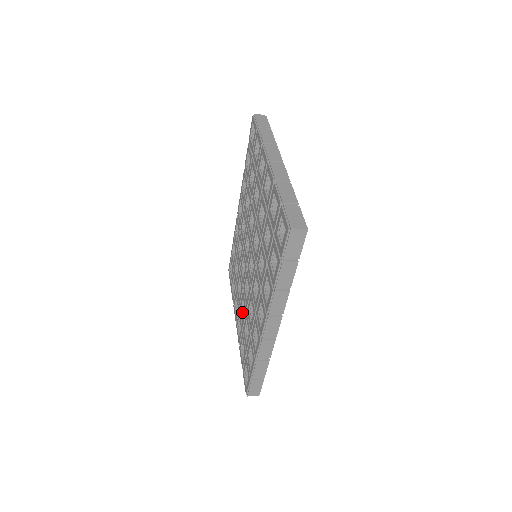
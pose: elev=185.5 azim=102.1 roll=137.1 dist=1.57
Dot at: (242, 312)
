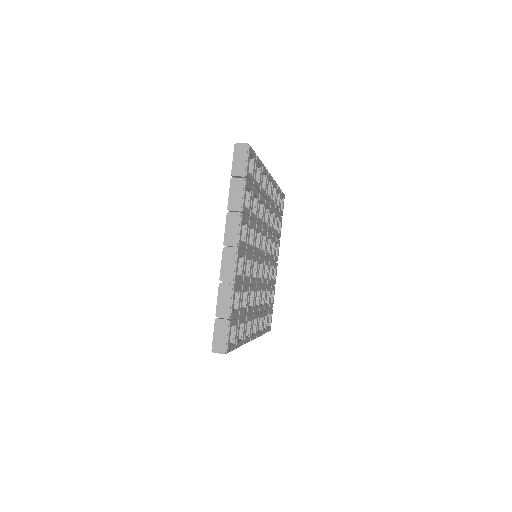
Dot at: occluded
